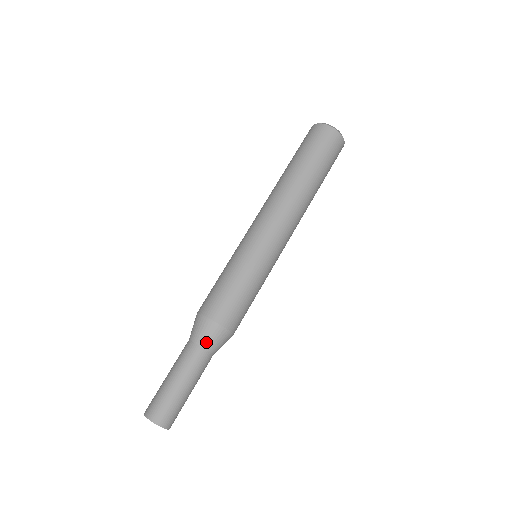
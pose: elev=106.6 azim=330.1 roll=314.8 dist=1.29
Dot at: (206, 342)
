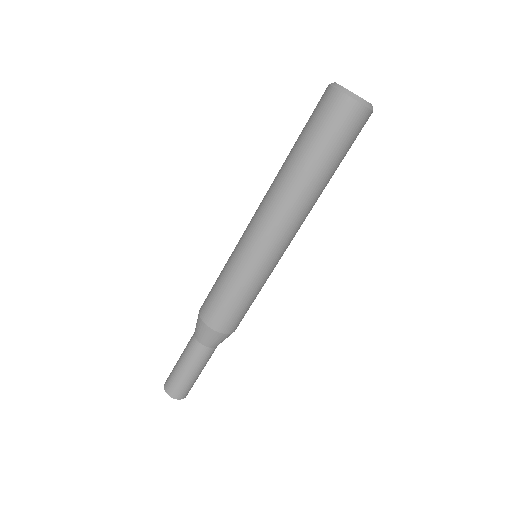
Dot at: (207, 342)
